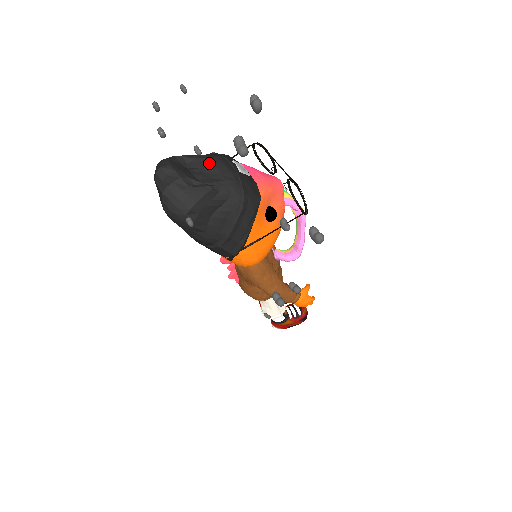
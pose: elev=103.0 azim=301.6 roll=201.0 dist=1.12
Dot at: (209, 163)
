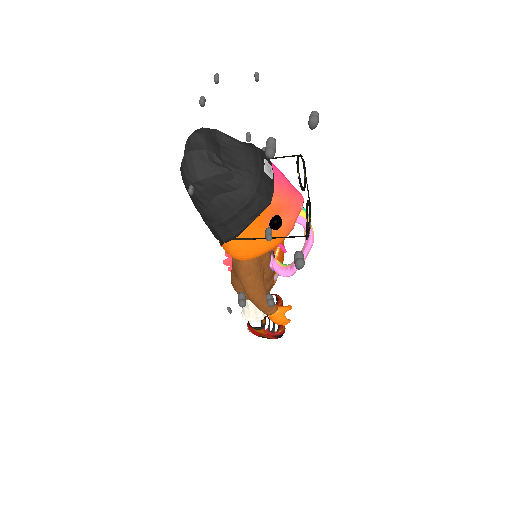
Dot at: (241, 150)
